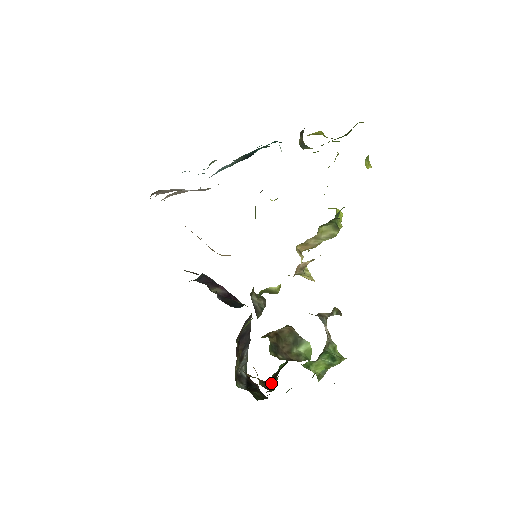
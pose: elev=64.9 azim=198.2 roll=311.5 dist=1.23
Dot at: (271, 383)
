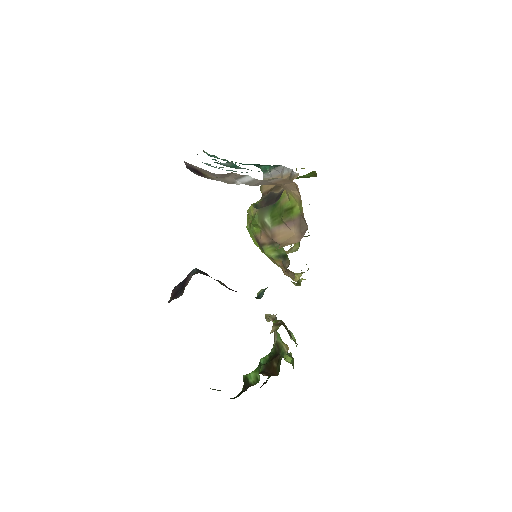
Dot at: (268, 372)
